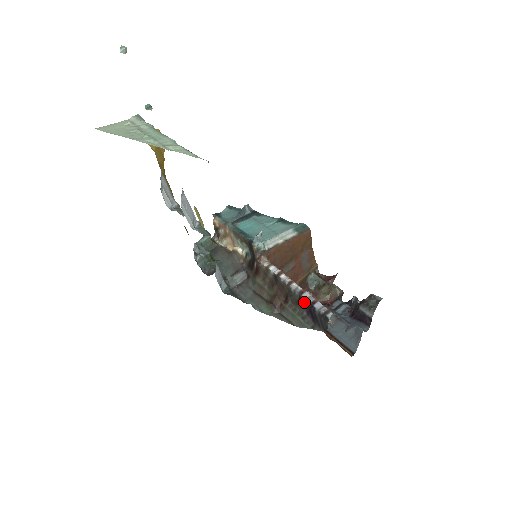
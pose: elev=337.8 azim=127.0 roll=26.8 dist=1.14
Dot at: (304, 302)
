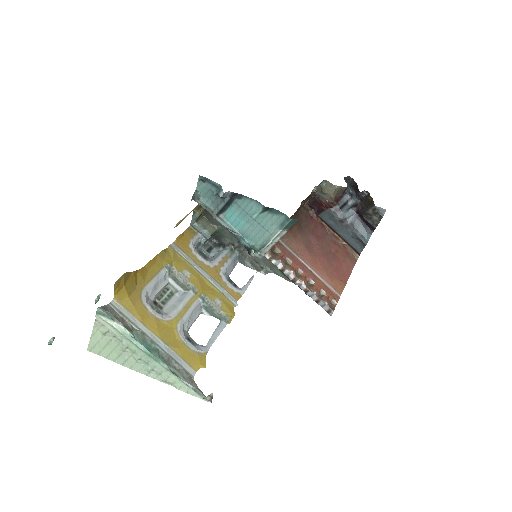
Dot at: occluded
